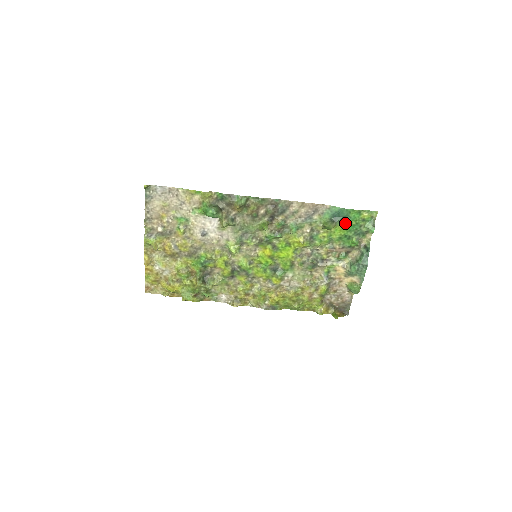
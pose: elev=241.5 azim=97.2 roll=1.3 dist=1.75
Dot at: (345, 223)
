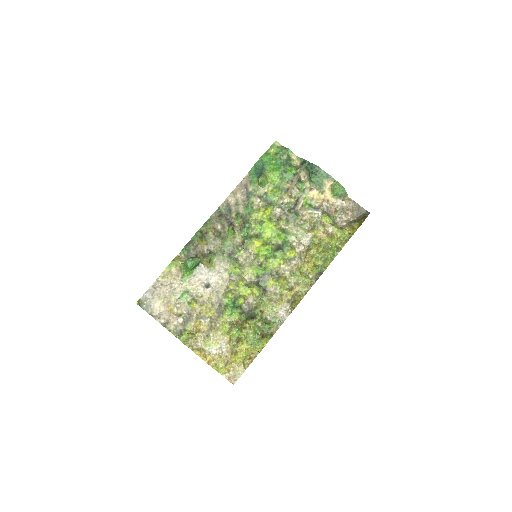
Dot at: (269, 168)
